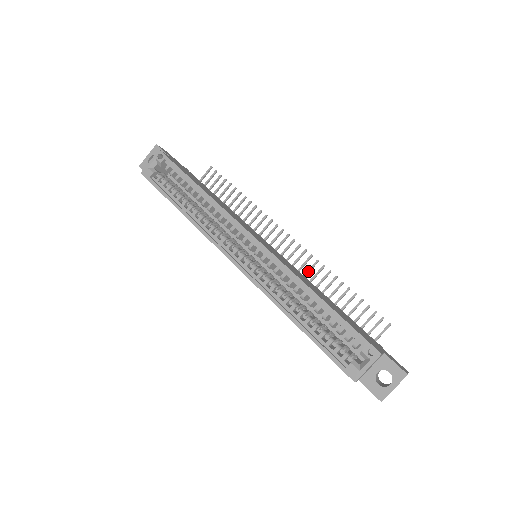
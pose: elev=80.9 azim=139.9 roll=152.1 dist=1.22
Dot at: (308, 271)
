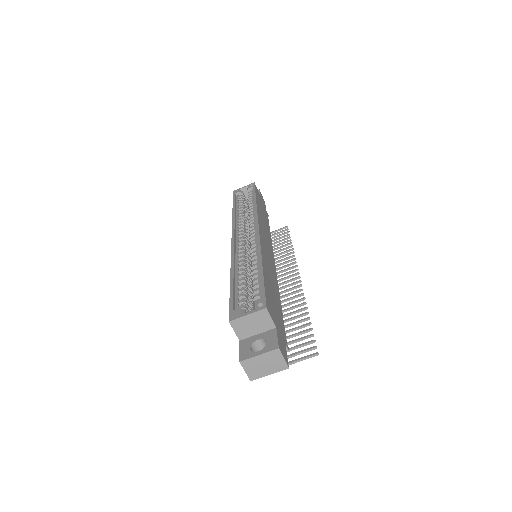
Dot at: (290, 298)
